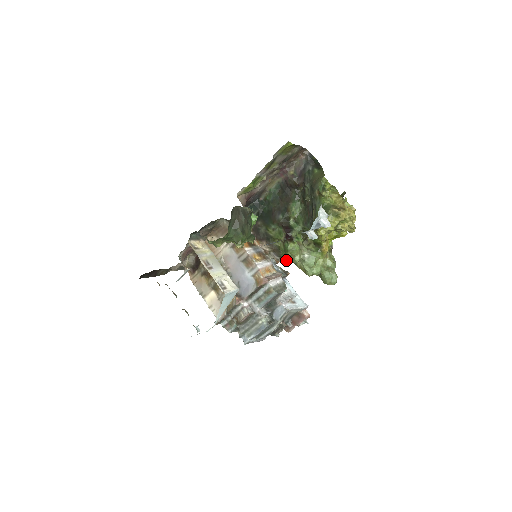
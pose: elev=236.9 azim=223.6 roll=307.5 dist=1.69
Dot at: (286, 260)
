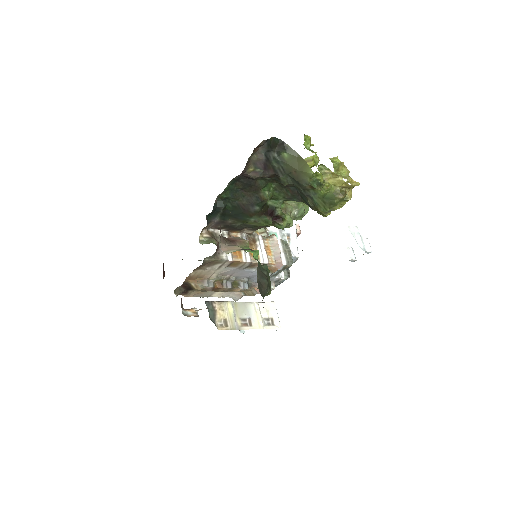
Dot at: occluded
